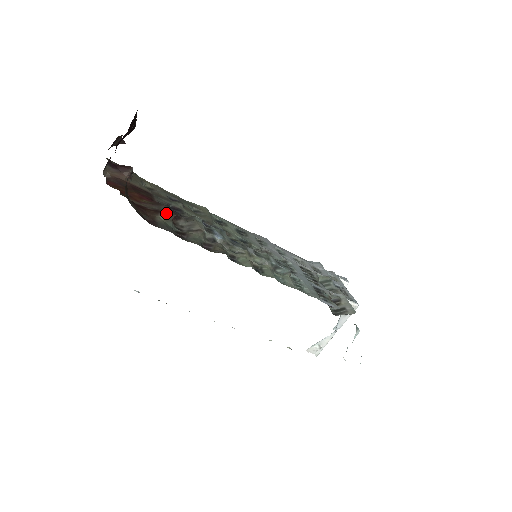
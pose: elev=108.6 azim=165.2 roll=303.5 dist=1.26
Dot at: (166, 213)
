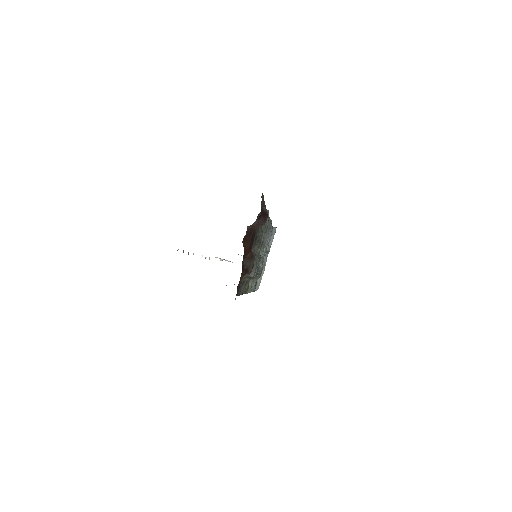
Dot at: (249, 274)
